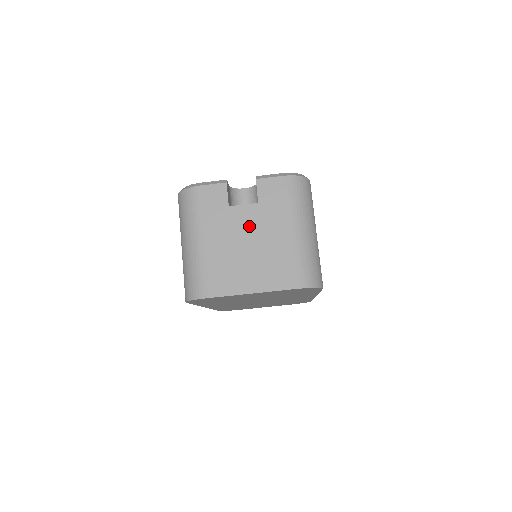
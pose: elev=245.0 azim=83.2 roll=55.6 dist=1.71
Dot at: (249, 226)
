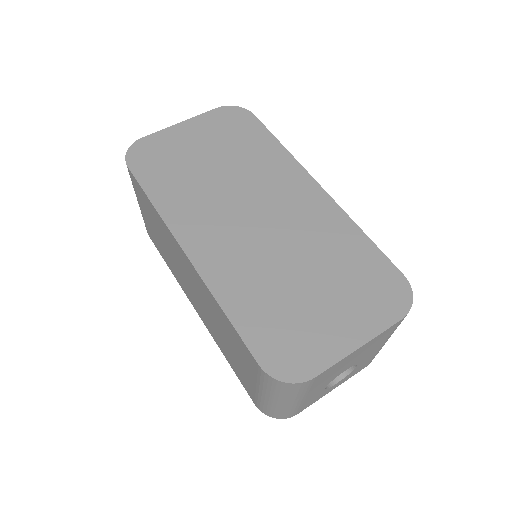
Dot at: occluded
